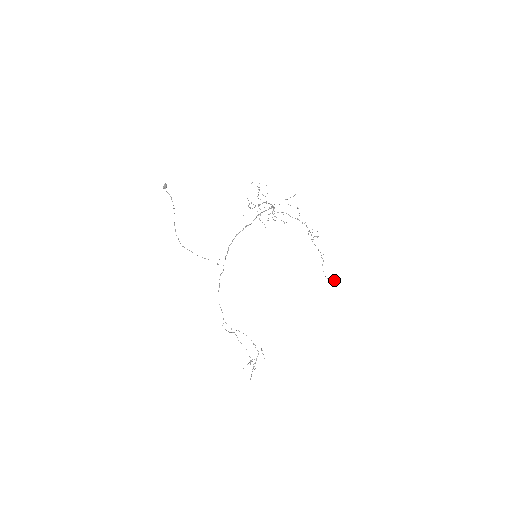
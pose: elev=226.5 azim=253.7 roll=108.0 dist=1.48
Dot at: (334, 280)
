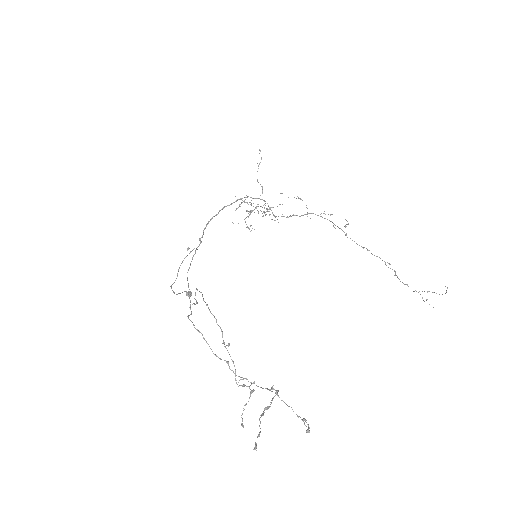
Dot at: occluded
